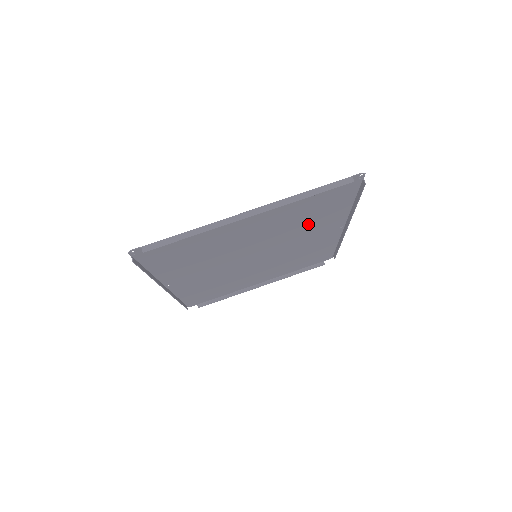
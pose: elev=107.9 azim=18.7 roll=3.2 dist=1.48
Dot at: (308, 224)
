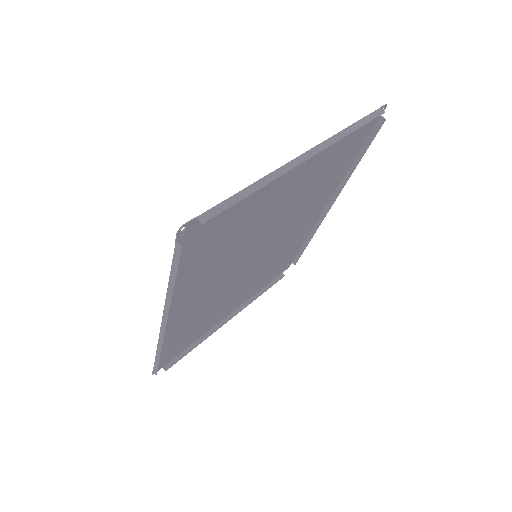
Dot at: (314, 195)
